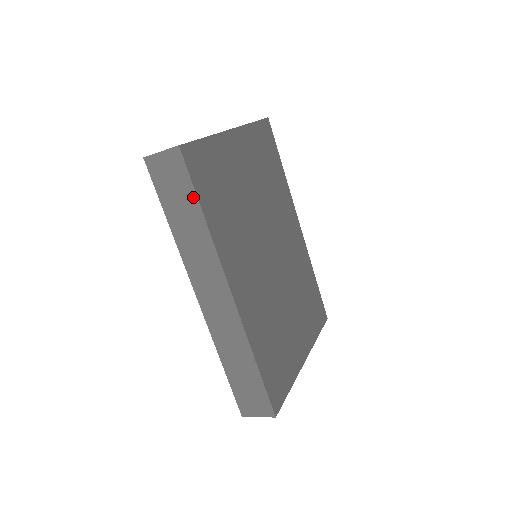
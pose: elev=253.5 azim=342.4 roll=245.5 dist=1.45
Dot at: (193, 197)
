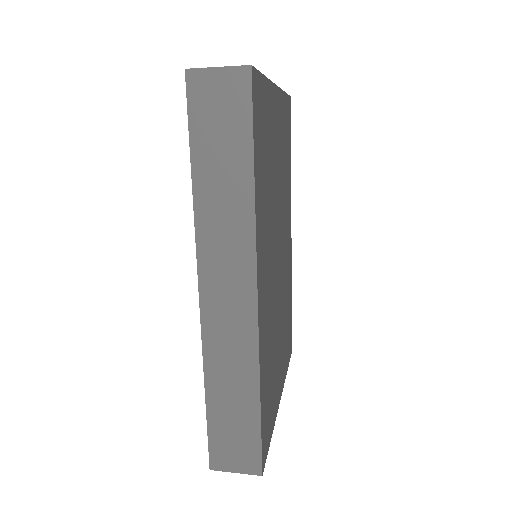
Dot at: (247, 145)
